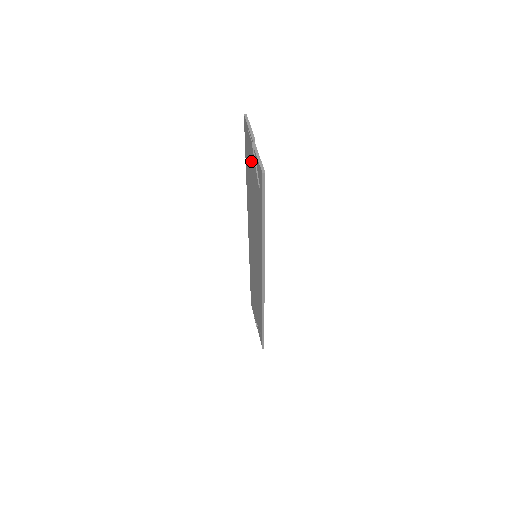
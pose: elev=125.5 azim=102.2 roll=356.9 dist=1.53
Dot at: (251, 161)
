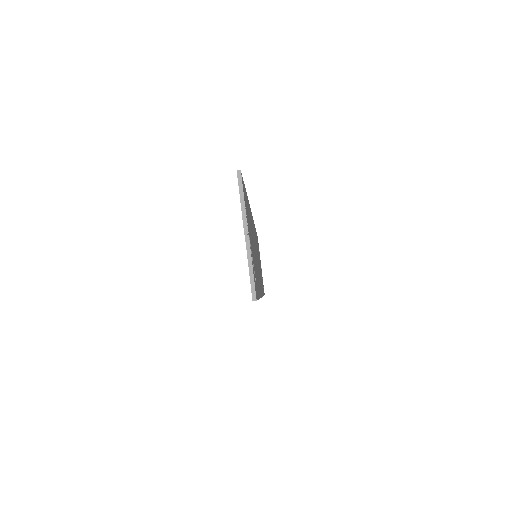
Dot at: occluded
